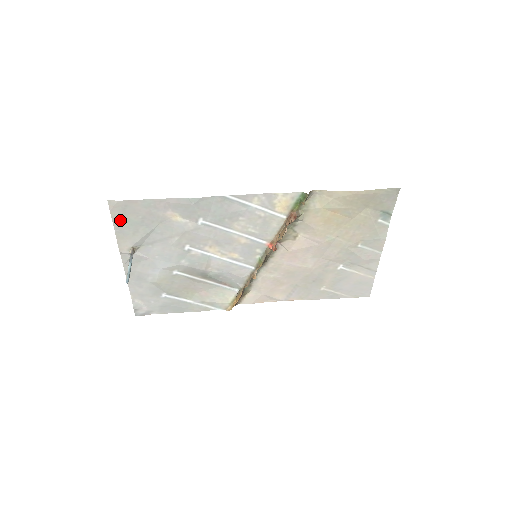
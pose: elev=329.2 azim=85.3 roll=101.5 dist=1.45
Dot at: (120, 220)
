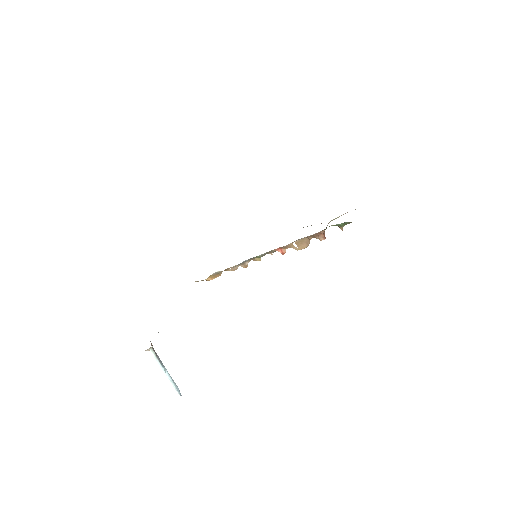
Dot at: occluded
